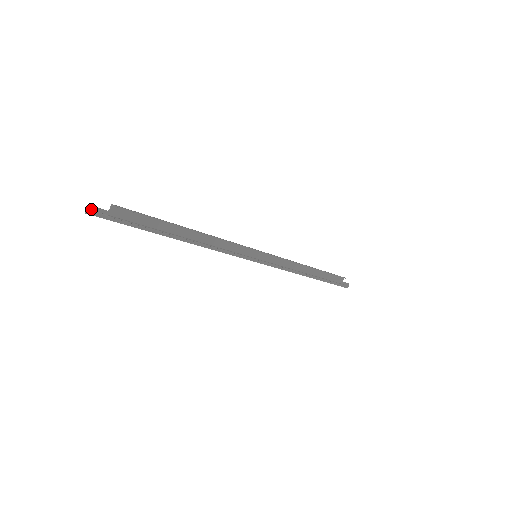
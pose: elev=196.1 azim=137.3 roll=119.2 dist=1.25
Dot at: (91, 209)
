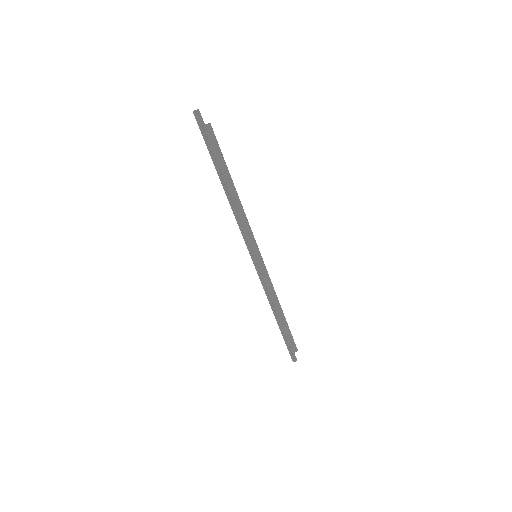
Dot at: (198, 112)
